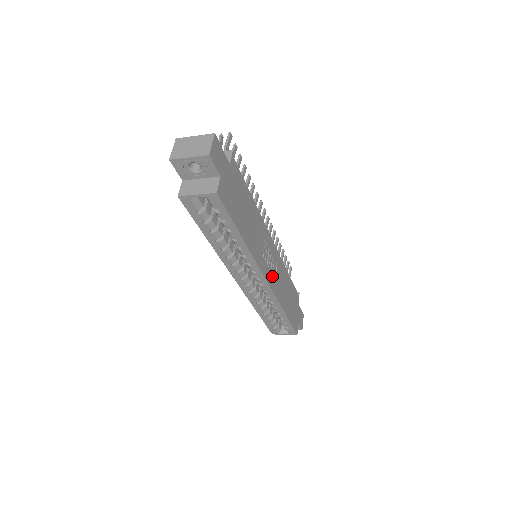
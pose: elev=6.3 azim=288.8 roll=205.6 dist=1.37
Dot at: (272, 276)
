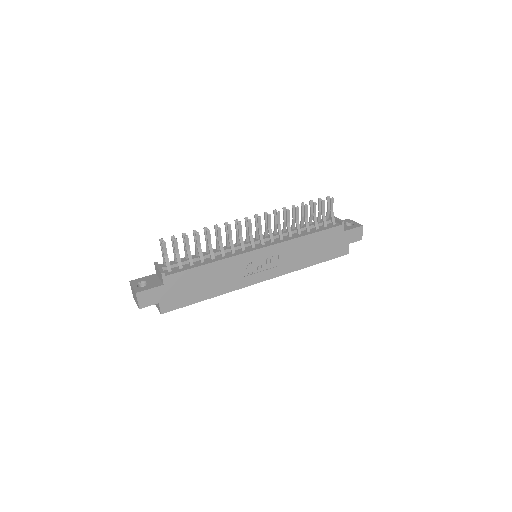
Dot at: (271, 269)
